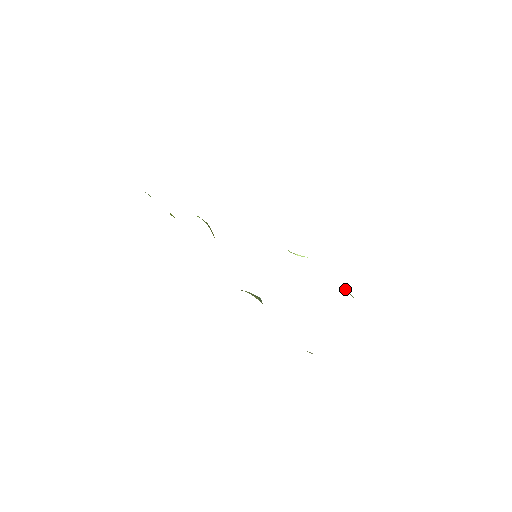
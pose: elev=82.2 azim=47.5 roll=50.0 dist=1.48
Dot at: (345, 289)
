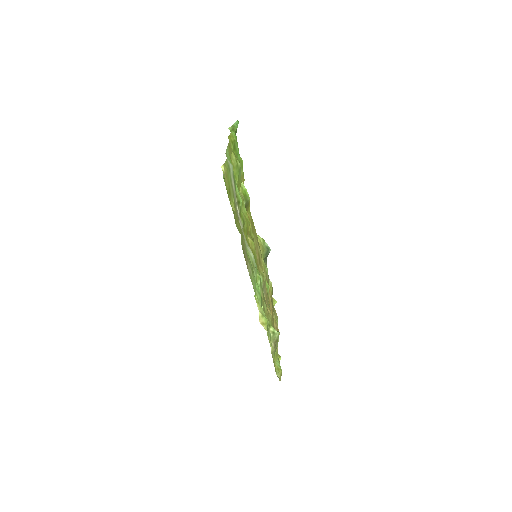
Dot at: (276, 338)
